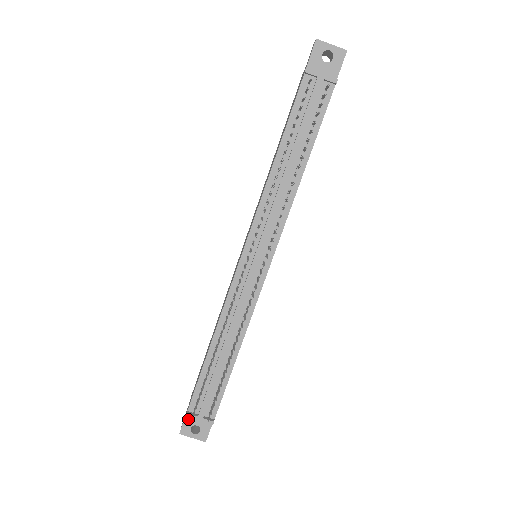
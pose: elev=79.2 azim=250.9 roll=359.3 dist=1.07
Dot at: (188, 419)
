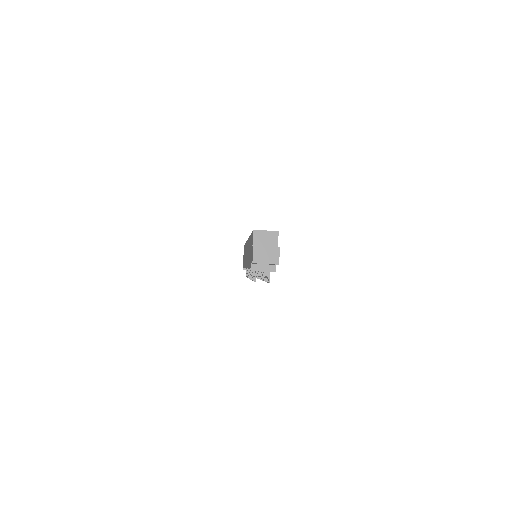
Dot at: occluded
